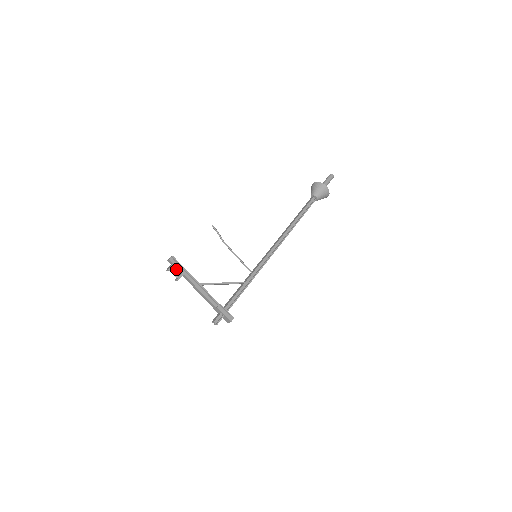
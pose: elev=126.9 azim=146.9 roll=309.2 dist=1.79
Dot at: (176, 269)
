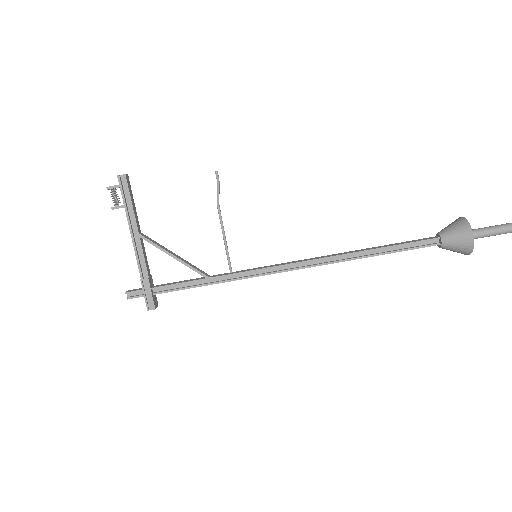
Dot at: (124, 194)
